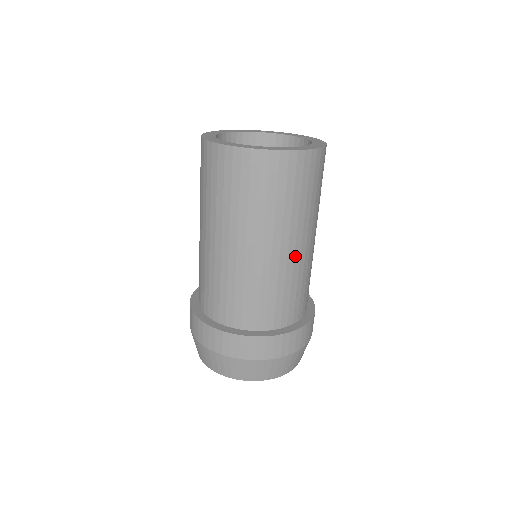
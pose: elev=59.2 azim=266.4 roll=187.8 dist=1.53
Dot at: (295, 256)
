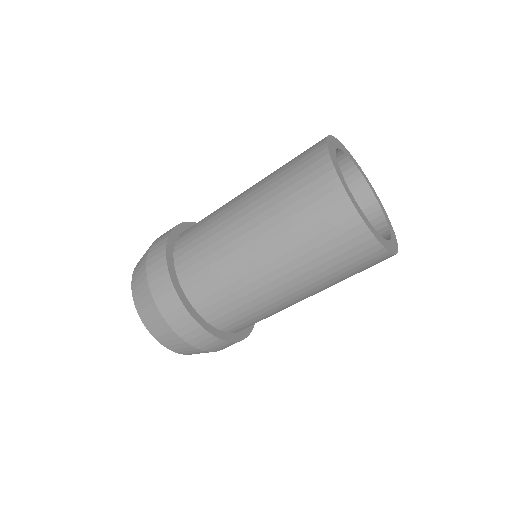
Dot at: (298, 301)
